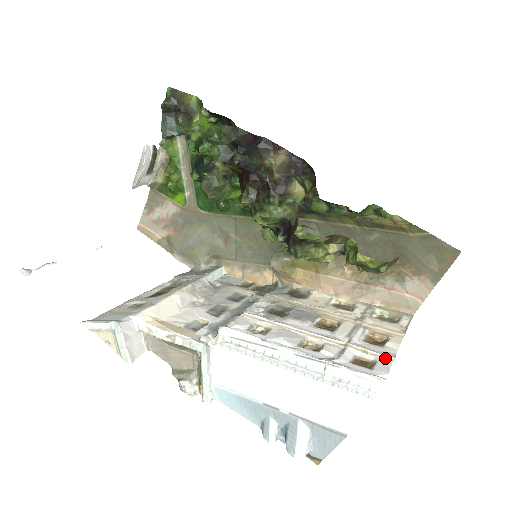
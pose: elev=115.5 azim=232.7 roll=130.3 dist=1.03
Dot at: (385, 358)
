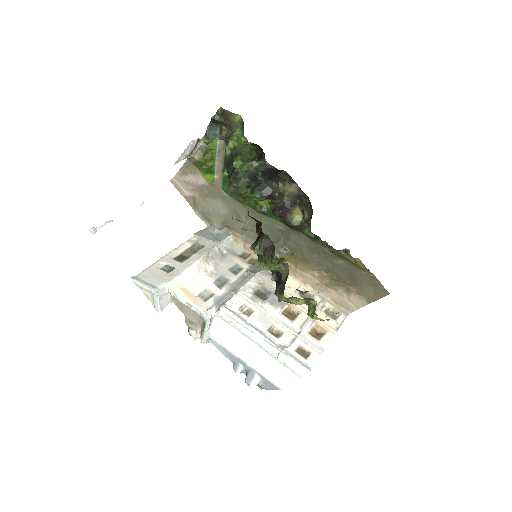
Dot at: (317, 351)
